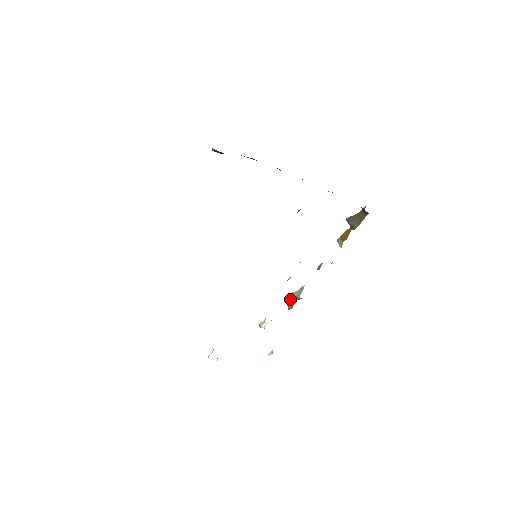
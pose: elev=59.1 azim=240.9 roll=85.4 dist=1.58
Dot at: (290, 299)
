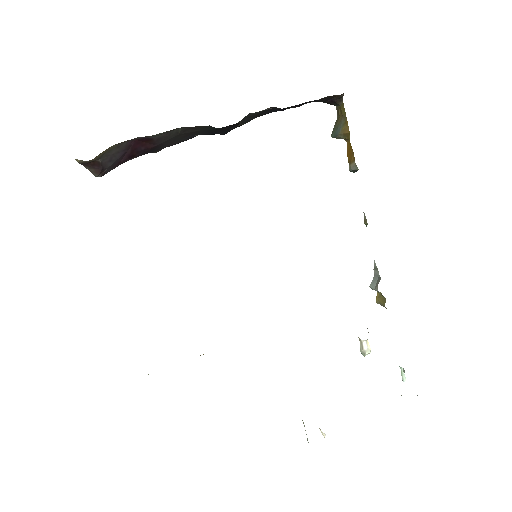
Dot at: (377, 295)
